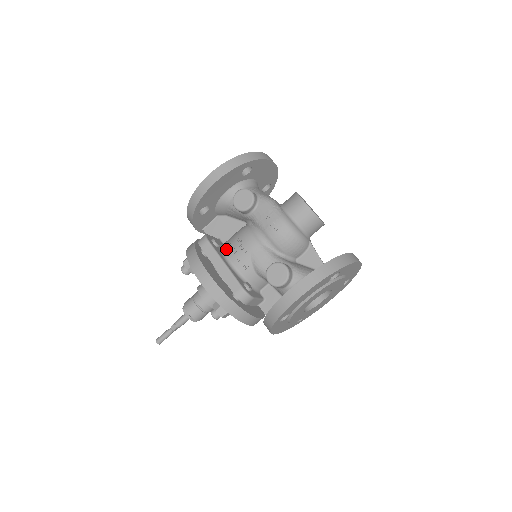
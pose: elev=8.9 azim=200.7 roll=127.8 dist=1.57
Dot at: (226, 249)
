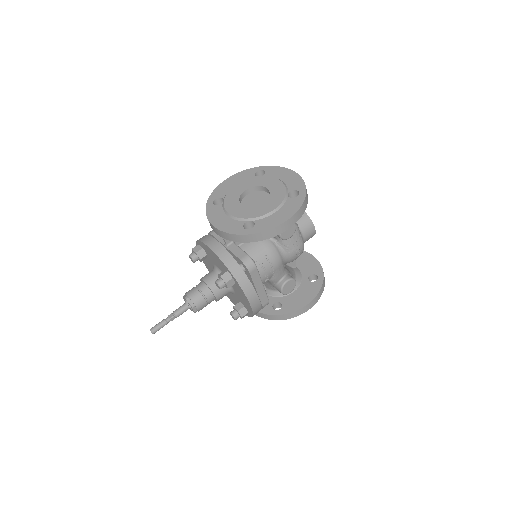
Dot at: (257, 265)
